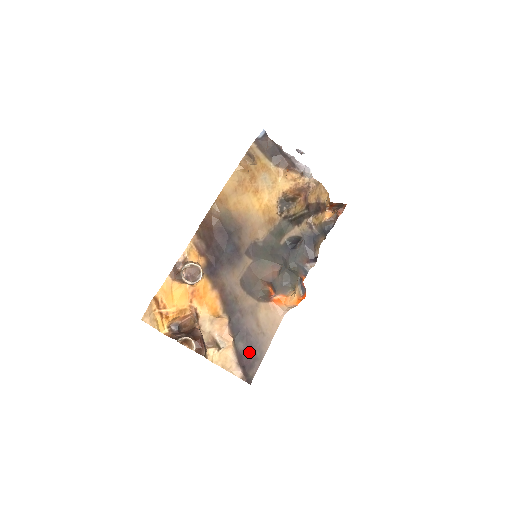
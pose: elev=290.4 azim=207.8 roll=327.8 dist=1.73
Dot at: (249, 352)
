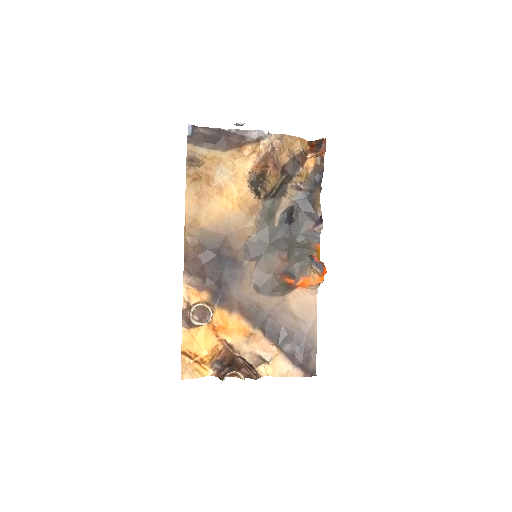
Dot at: (299, 348)
